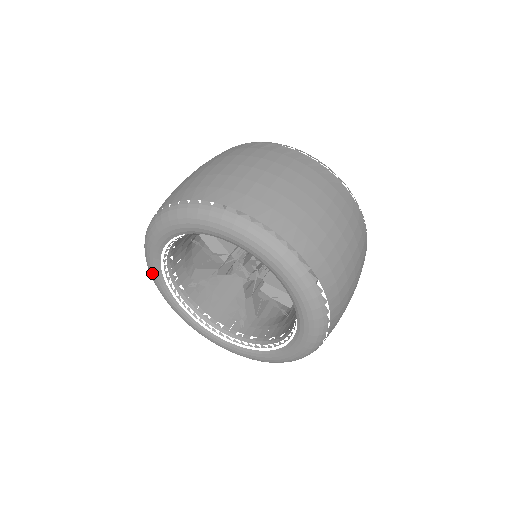
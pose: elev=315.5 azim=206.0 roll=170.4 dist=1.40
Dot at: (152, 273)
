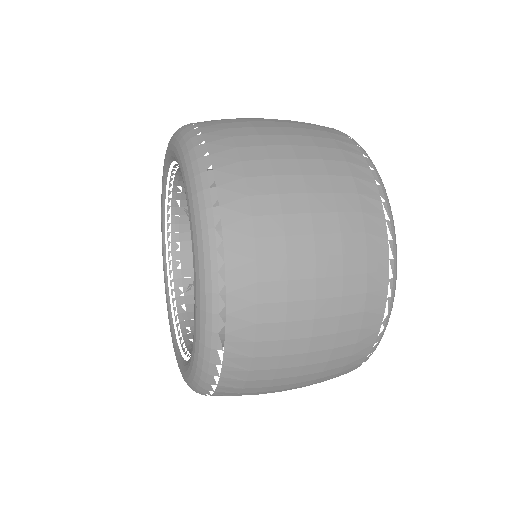
Dot at: occluded
